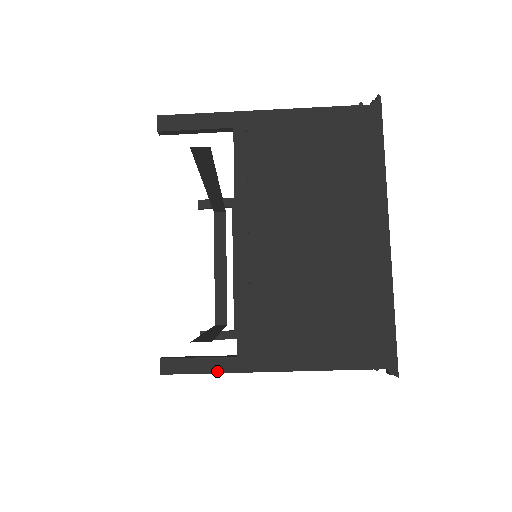
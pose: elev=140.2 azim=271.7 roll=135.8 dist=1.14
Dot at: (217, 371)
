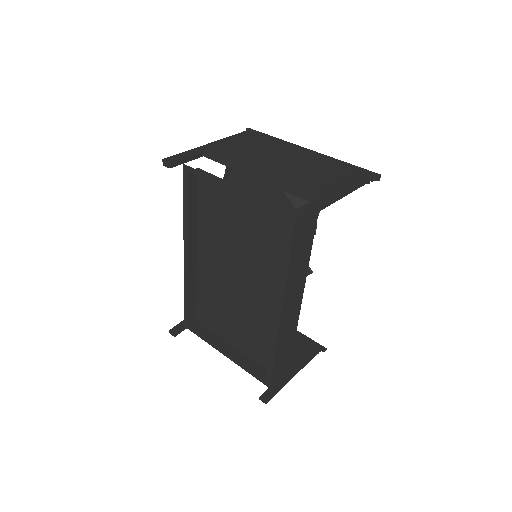
Dot at: (317, 206)
